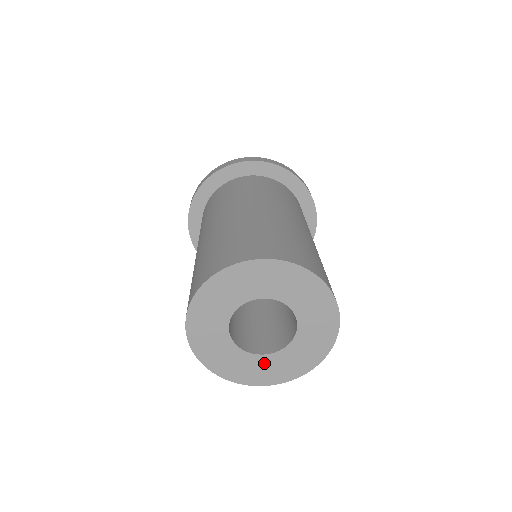
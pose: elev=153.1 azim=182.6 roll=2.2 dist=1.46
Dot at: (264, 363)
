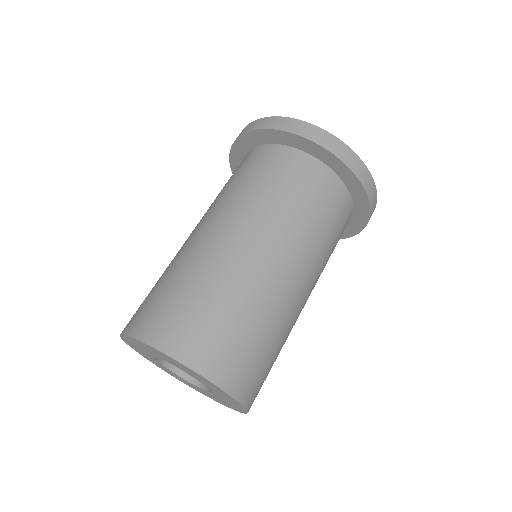
Dot at: (204, 391)
